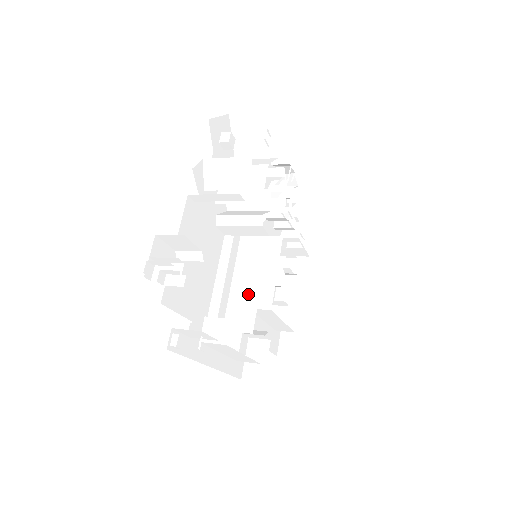
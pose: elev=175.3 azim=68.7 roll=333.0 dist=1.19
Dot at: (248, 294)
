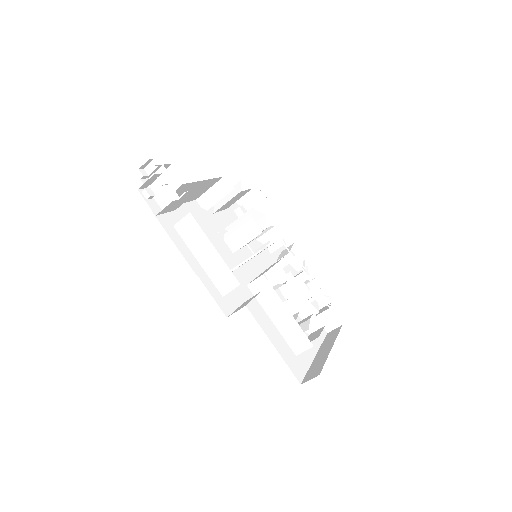
Dot at: occluded
